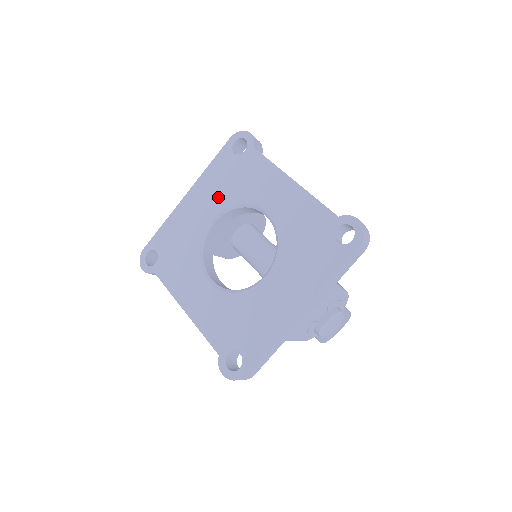
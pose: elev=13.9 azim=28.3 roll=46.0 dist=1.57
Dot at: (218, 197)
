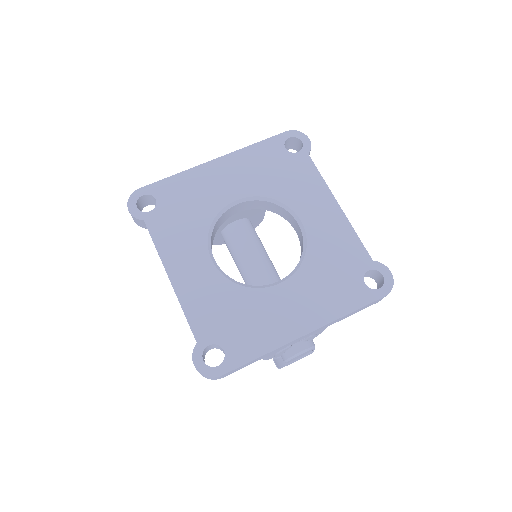
Dot at: (253, 181)
